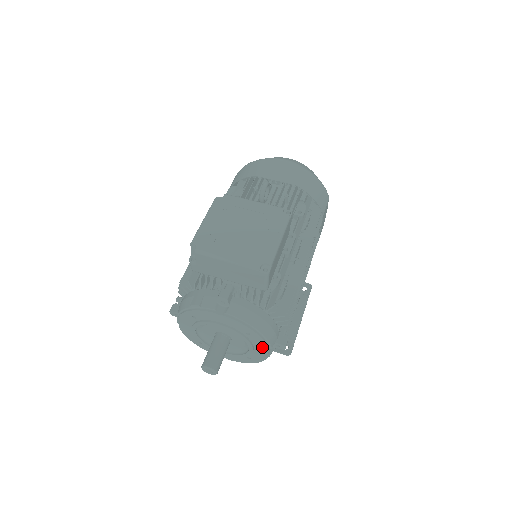
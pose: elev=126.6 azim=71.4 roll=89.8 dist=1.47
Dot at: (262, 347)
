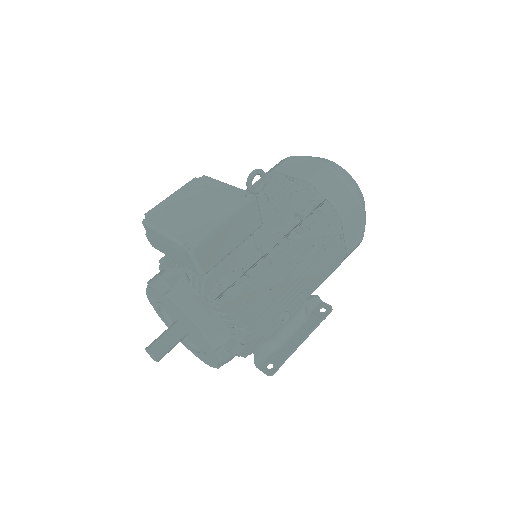
Dot at: (206, 345)
